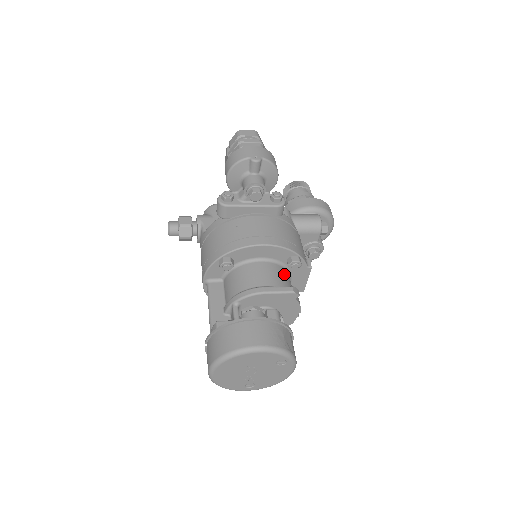
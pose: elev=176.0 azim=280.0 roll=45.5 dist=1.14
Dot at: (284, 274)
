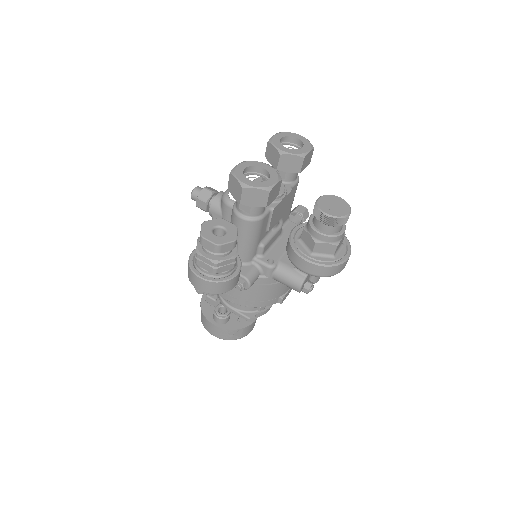
Dot at: occluded
